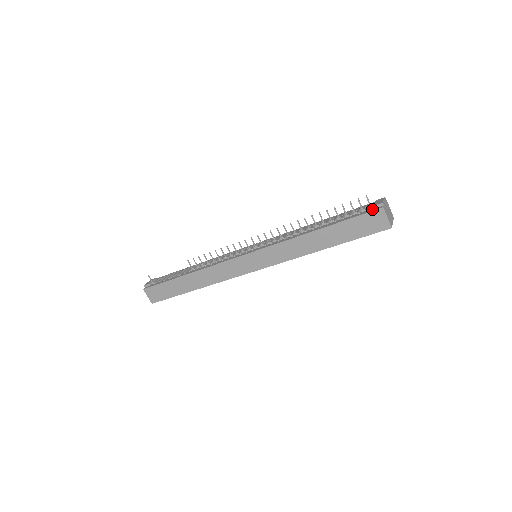
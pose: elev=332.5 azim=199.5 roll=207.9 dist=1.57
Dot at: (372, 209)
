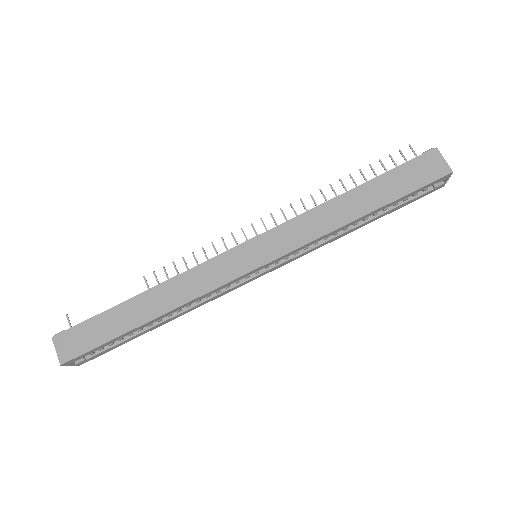
Dot at: (421, 156)
